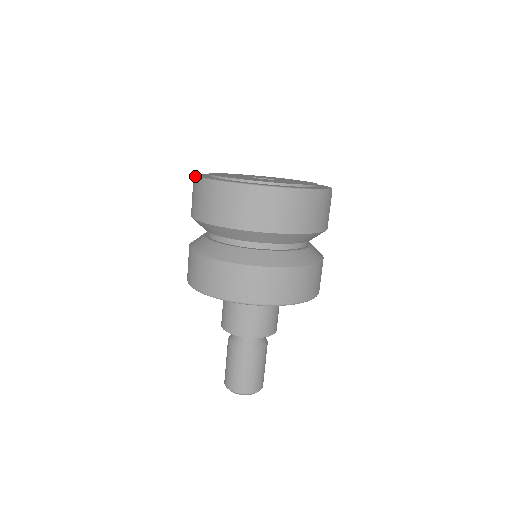
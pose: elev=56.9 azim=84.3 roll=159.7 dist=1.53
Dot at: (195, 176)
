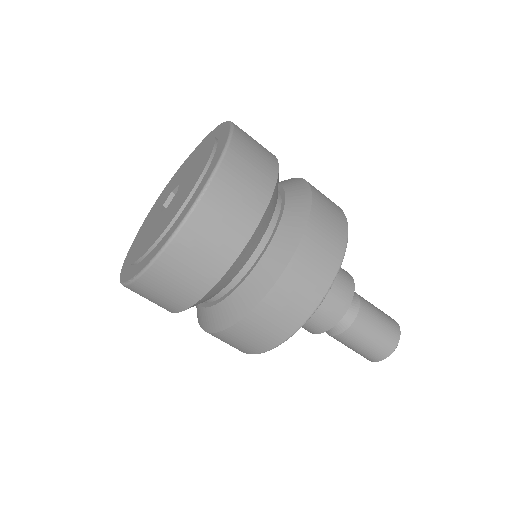
Dot at: occluded
